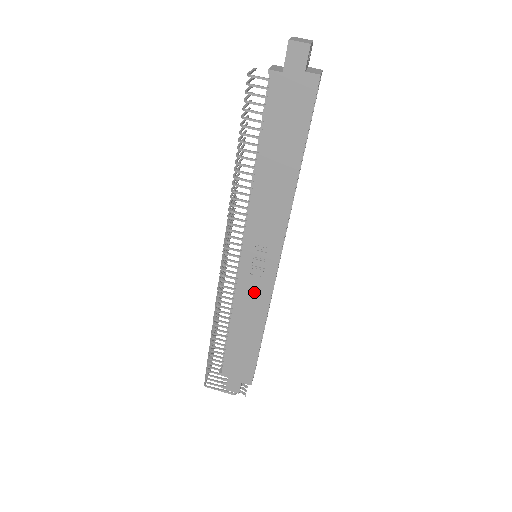
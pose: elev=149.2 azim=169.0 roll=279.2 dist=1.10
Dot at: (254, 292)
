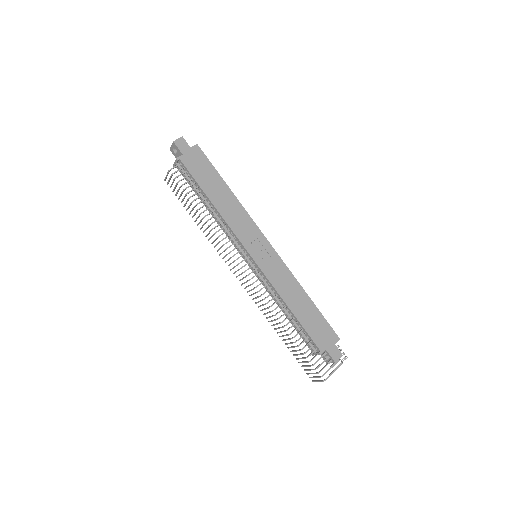
Dot at: (277, 271)
